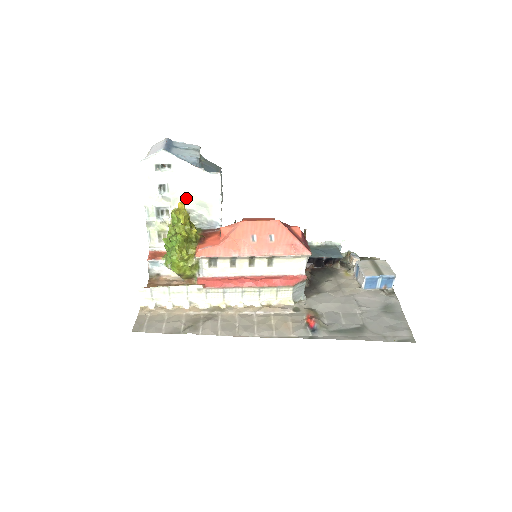
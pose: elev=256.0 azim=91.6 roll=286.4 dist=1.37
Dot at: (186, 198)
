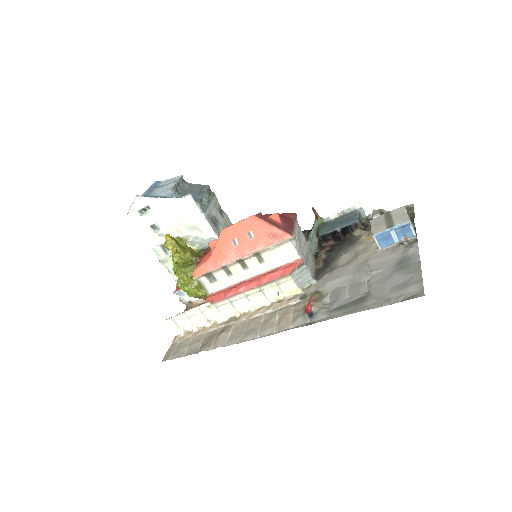
Dot at: (176, 228)
